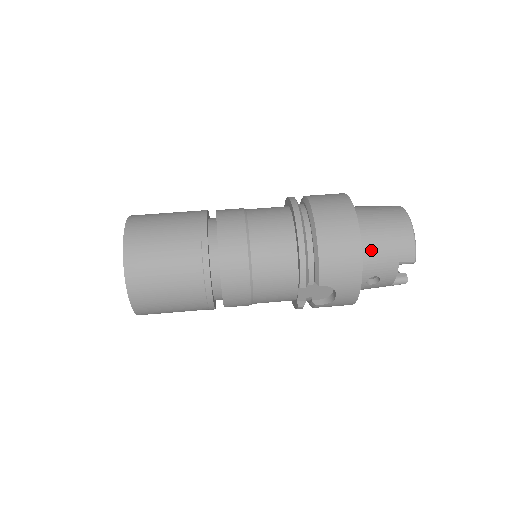
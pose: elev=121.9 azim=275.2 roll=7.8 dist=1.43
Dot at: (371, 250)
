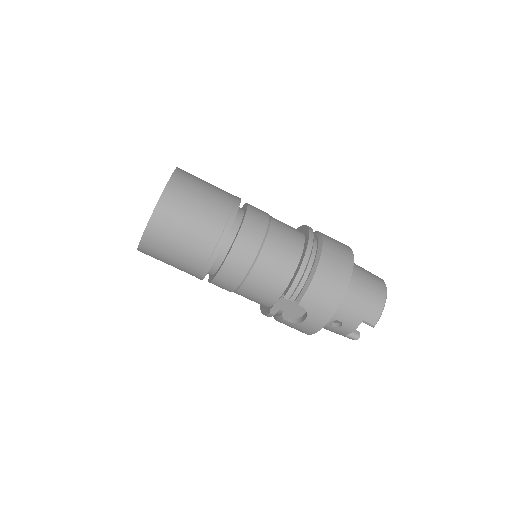
Dot at: (349, 299)
